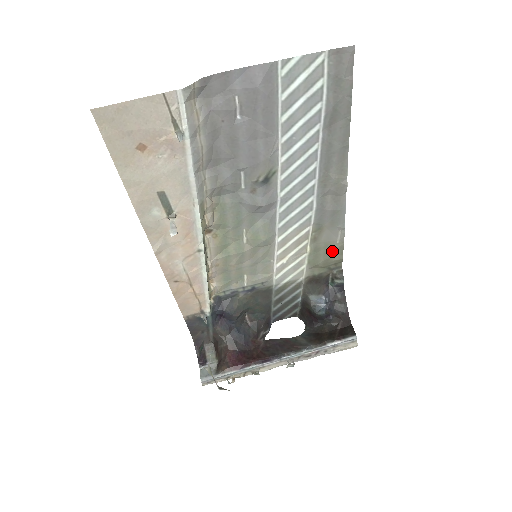
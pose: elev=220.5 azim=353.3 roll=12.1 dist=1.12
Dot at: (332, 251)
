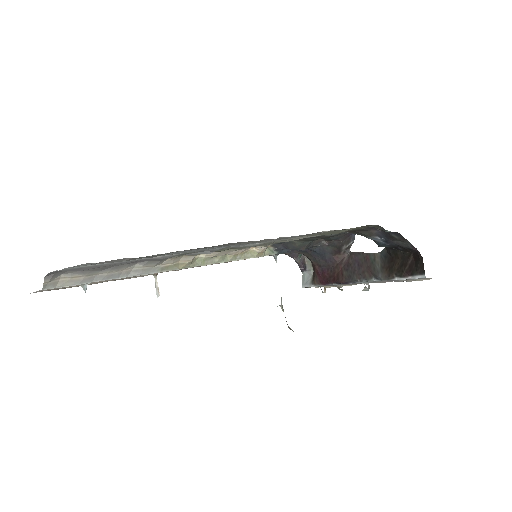
Dot at: (340, 230)
